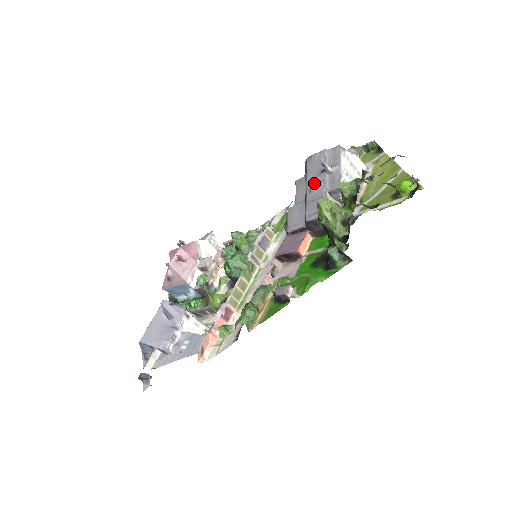
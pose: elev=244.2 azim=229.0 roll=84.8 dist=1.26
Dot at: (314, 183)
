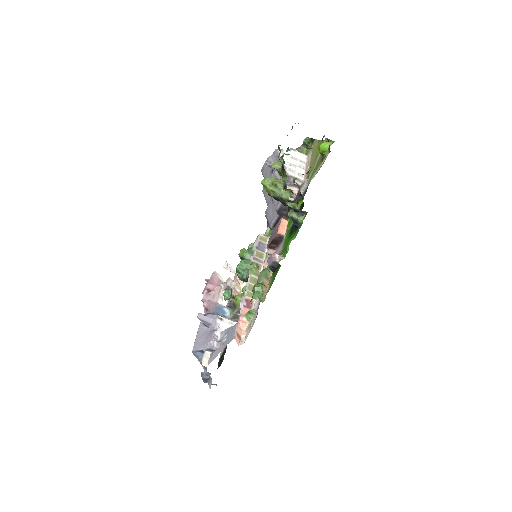
Dot at: occluded
